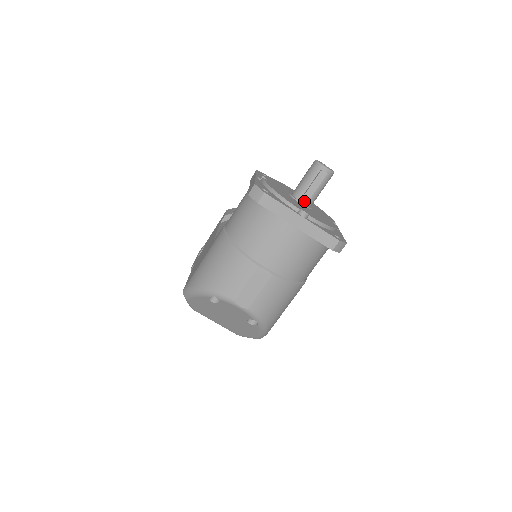
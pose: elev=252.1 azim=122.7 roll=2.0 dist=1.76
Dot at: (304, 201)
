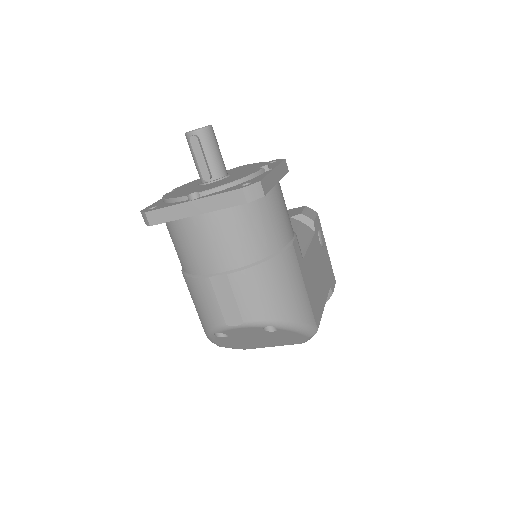
Dot at: (207, 179)
